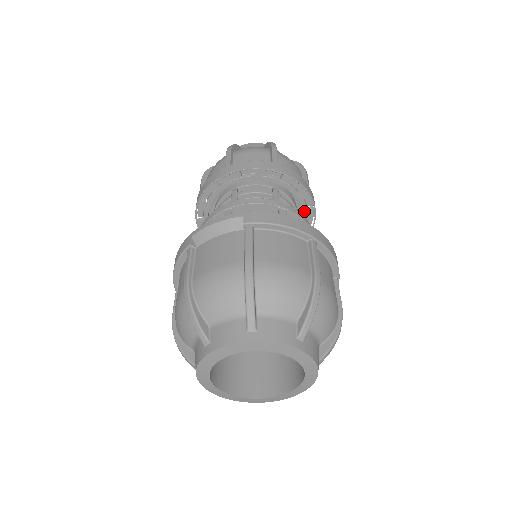
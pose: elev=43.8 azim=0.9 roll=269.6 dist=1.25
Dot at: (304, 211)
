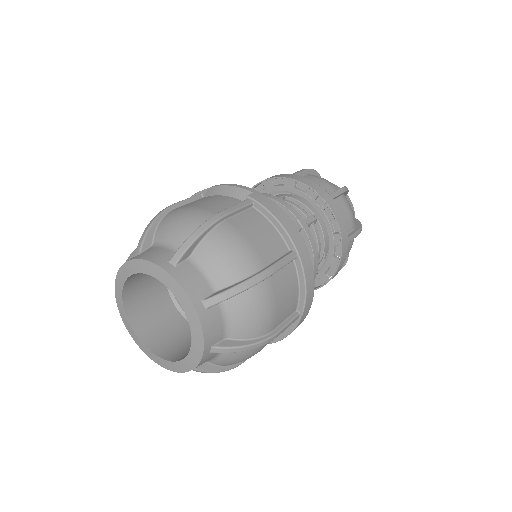
Dot at: (329, 257)
